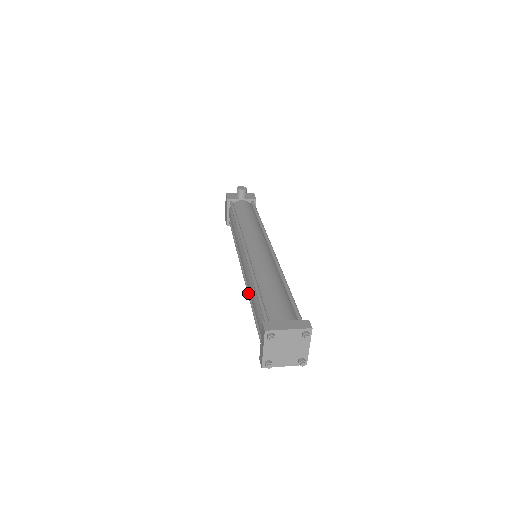
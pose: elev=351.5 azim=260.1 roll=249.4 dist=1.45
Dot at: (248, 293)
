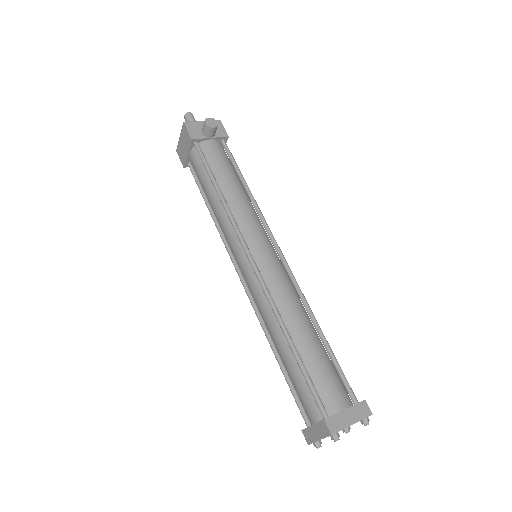
Dot at: (260, 322)
